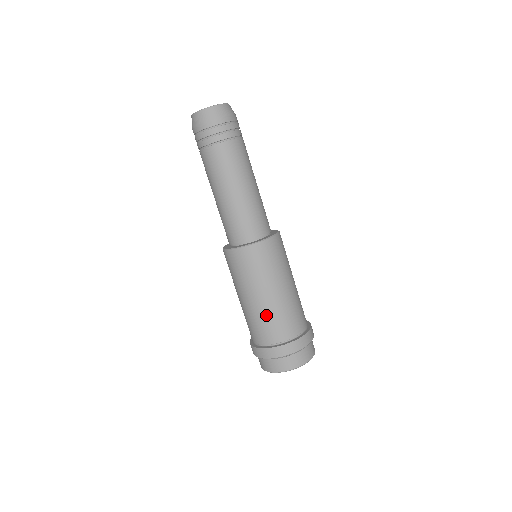
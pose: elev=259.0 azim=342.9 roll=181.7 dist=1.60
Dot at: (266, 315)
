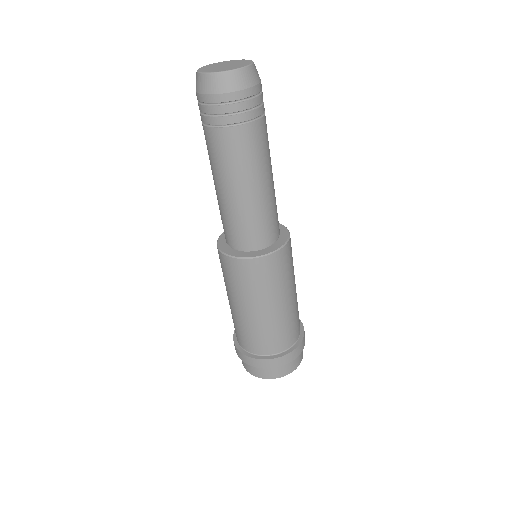
Dot at: (232, 316)
